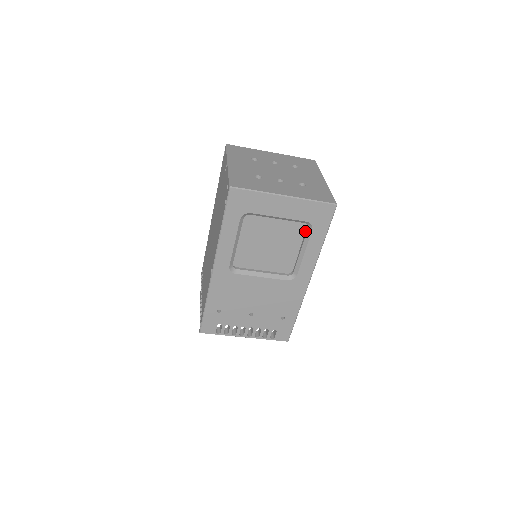
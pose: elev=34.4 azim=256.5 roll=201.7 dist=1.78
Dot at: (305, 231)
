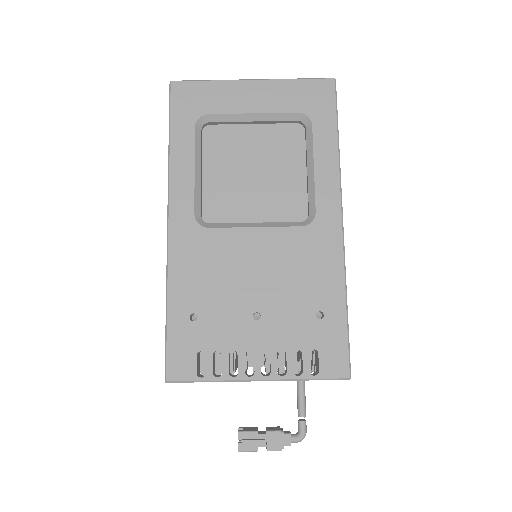
Dot at: (304, 139)
